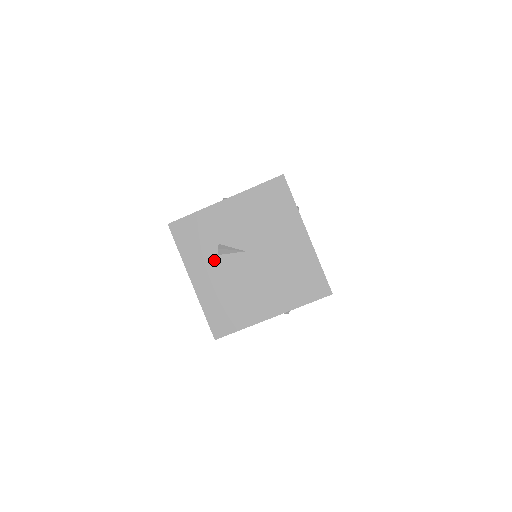
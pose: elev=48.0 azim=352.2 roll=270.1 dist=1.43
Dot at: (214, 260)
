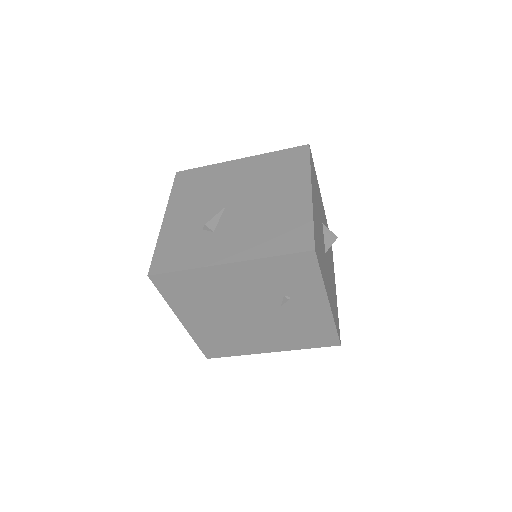
Dot at: (217, 236)
